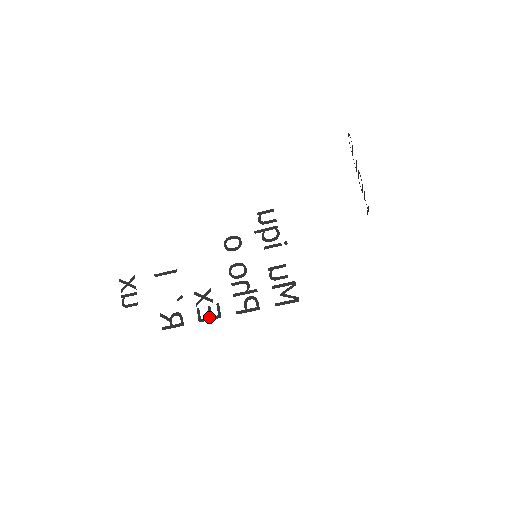
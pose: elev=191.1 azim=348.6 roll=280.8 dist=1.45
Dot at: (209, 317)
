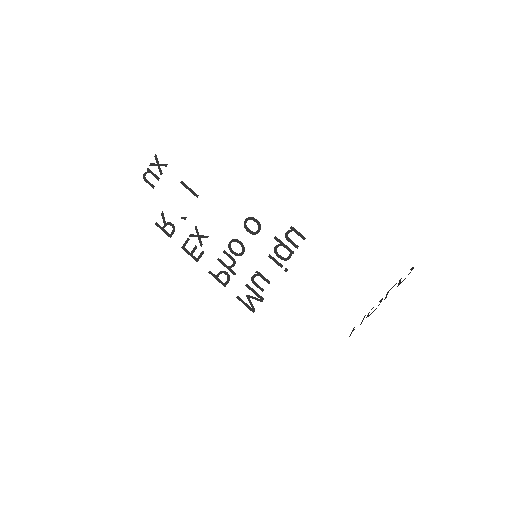
Dot at: (190, 253)
